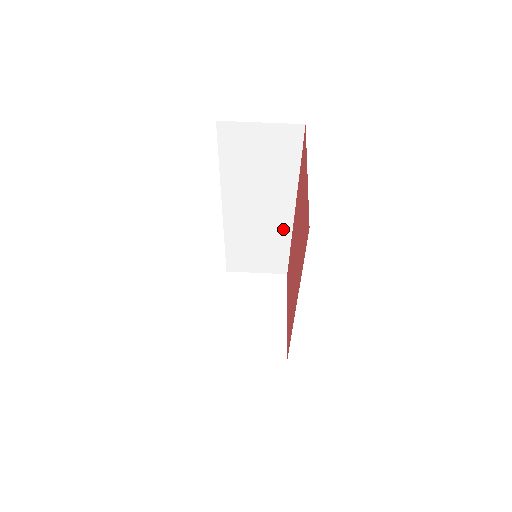
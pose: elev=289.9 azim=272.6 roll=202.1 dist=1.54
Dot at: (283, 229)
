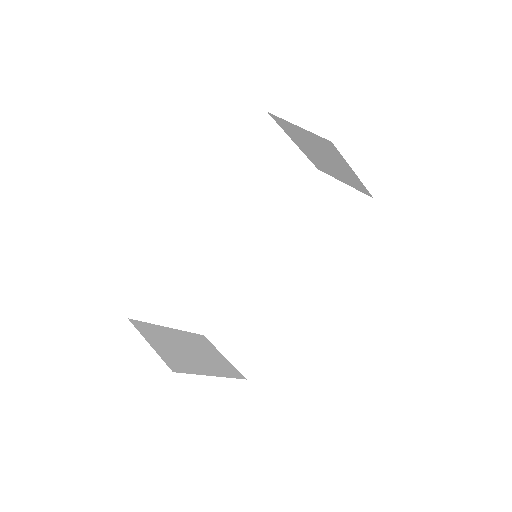
Dot at: (288, 306)
